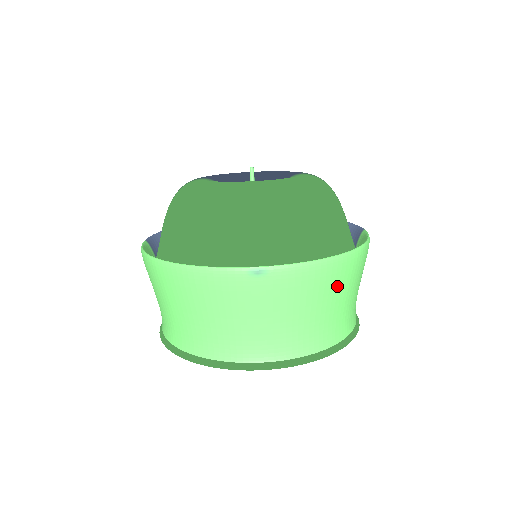
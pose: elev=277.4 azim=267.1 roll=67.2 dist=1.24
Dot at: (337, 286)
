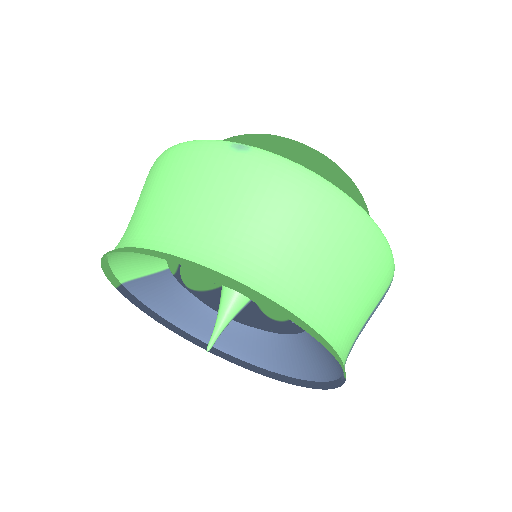
Dot at: (324, 226)
